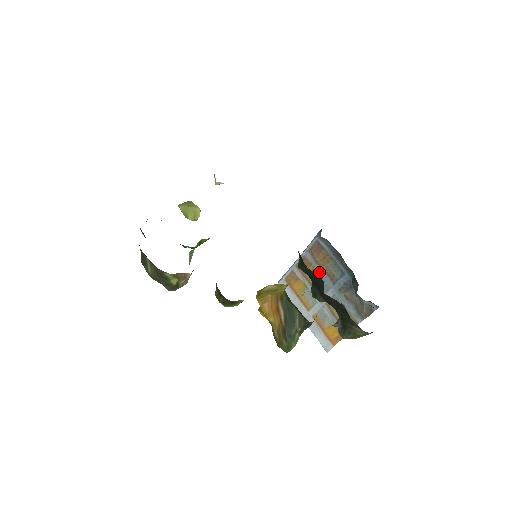
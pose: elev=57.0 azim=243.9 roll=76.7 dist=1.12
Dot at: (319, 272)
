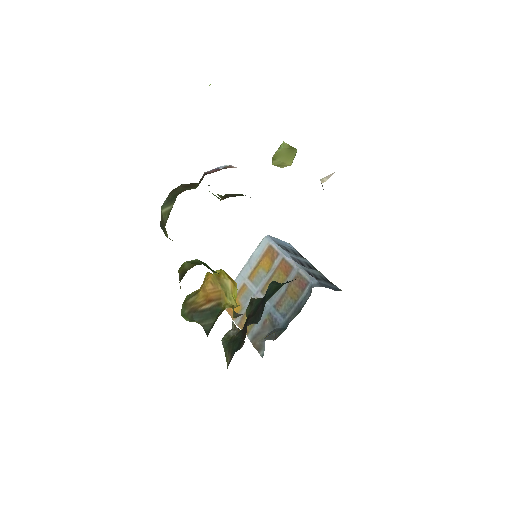
Dot at: (282, 288)
